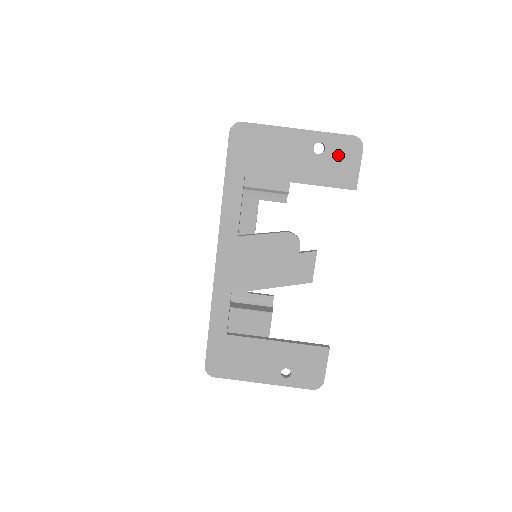
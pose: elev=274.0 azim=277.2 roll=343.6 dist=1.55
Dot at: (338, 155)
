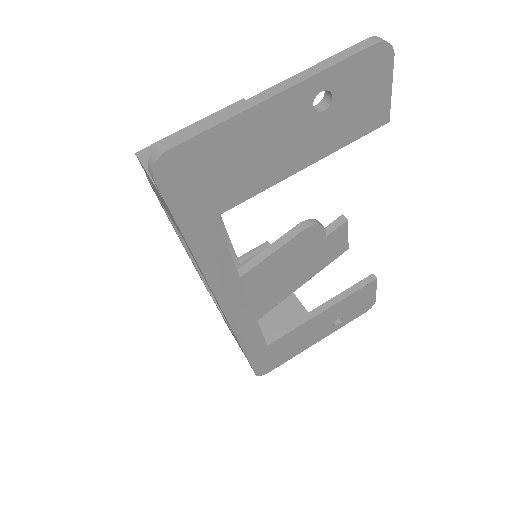
Dot at: (355, 91)
